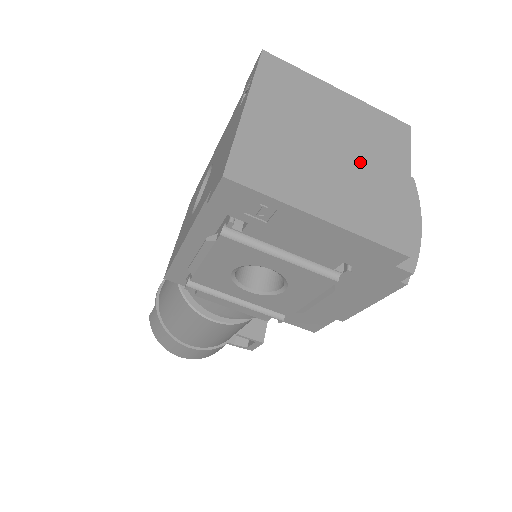
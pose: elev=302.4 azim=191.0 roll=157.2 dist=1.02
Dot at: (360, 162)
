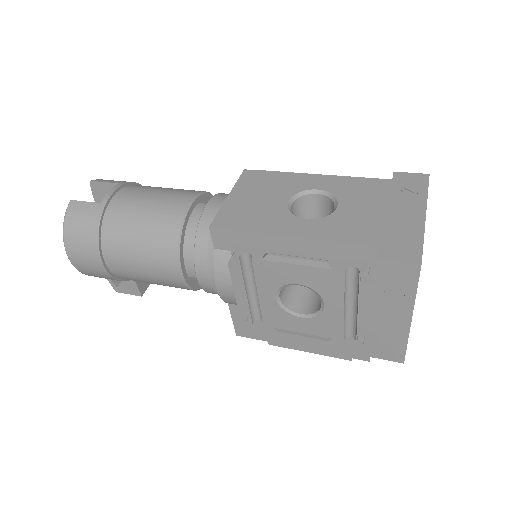
Dot at: occluded
